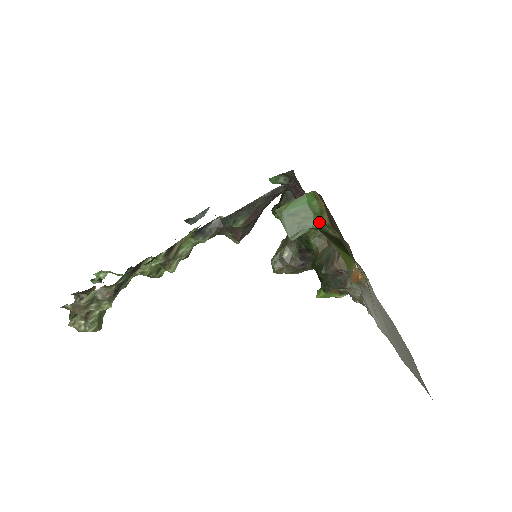
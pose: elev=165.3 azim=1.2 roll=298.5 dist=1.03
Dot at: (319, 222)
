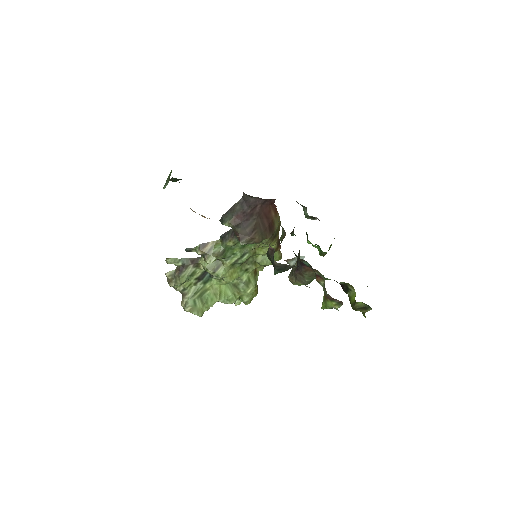
Dot at: (170, 175)
